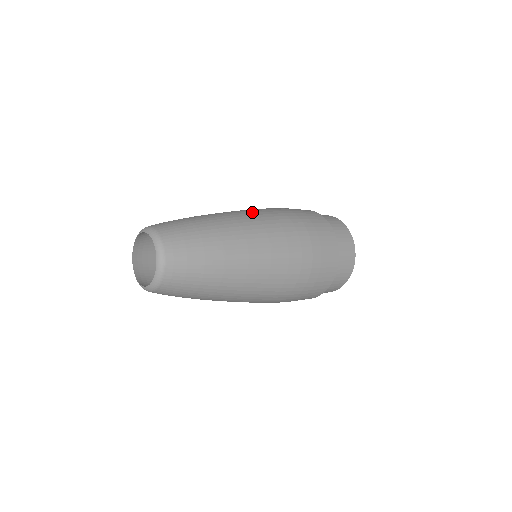
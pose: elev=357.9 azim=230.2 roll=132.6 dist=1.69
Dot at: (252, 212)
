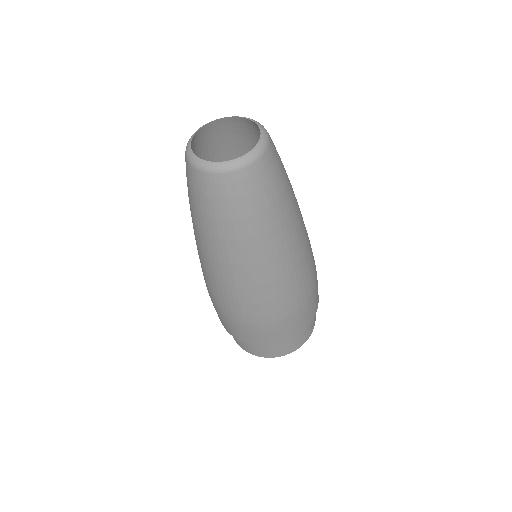
Dot at: occluded
